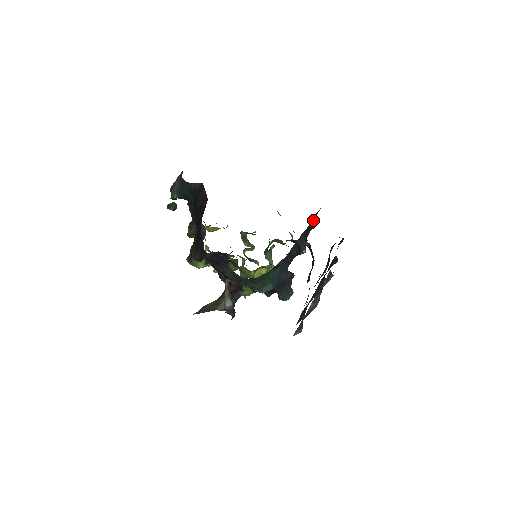
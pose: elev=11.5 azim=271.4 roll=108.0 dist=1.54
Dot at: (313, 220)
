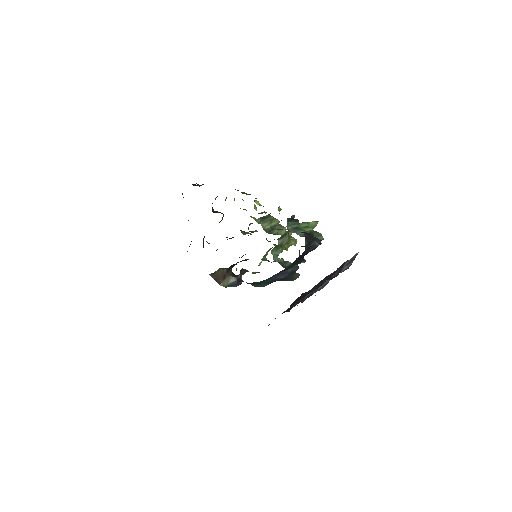
Dot at: (307, 250)
